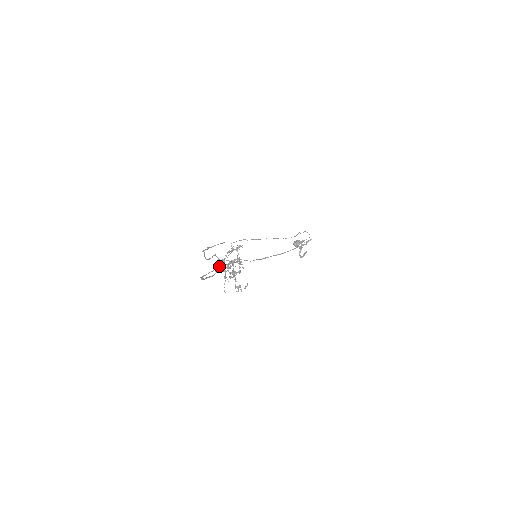
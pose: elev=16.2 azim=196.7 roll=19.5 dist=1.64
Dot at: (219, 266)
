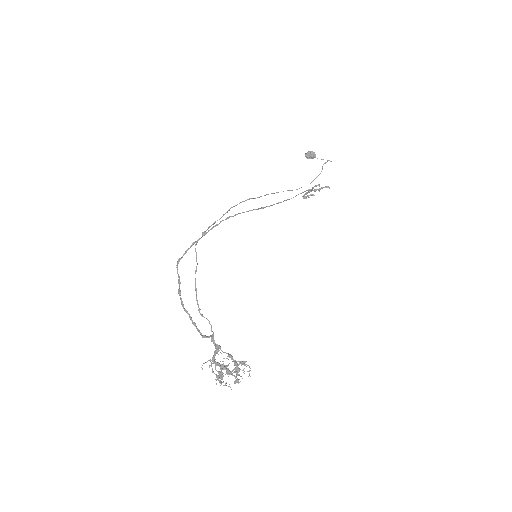
Dot at: (209, 337)
